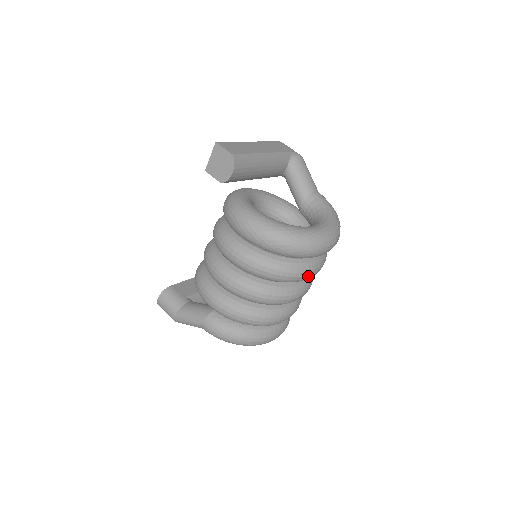
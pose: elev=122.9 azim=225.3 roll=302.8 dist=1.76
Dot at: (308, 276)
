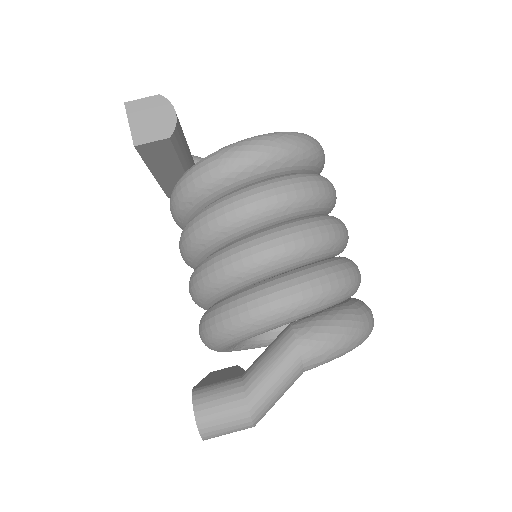
Dot at: occluded
